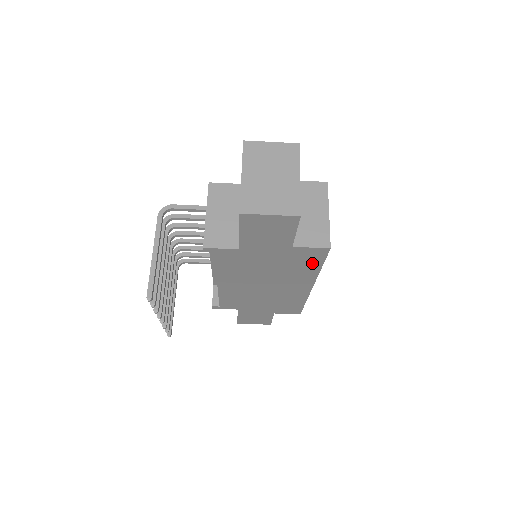
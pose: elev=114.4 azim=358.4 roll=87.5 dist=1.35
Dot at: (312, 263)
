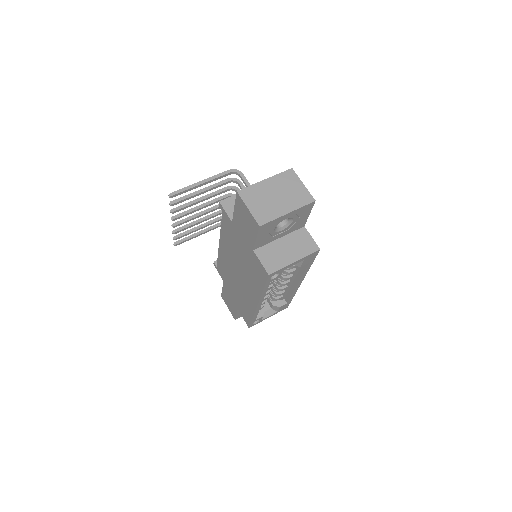
Dot at: (260, 279)
